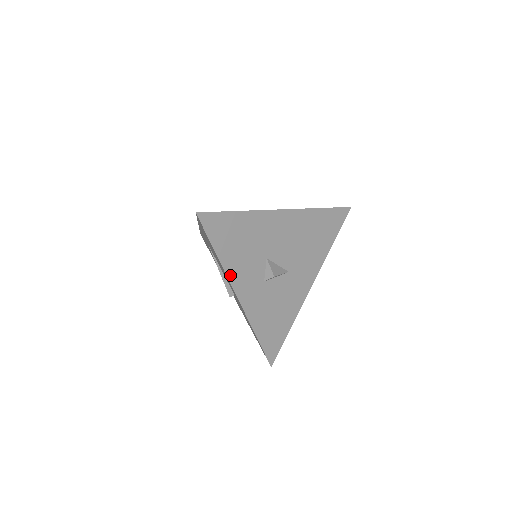
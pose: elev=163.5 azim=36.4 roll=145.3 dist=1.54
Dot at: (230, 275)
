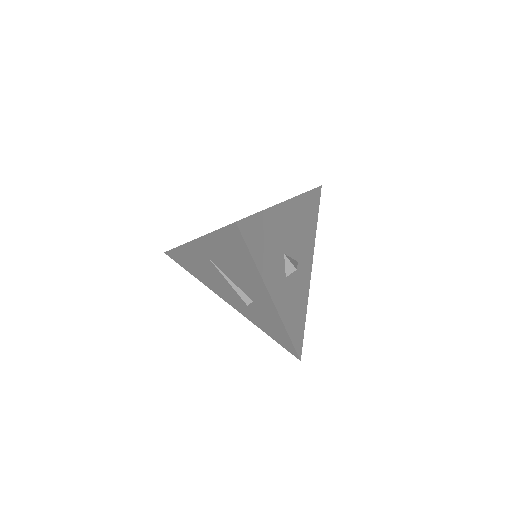
Dot at: (265, 280)
